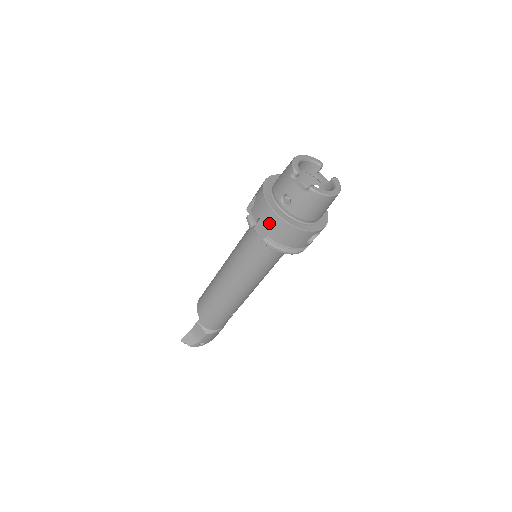
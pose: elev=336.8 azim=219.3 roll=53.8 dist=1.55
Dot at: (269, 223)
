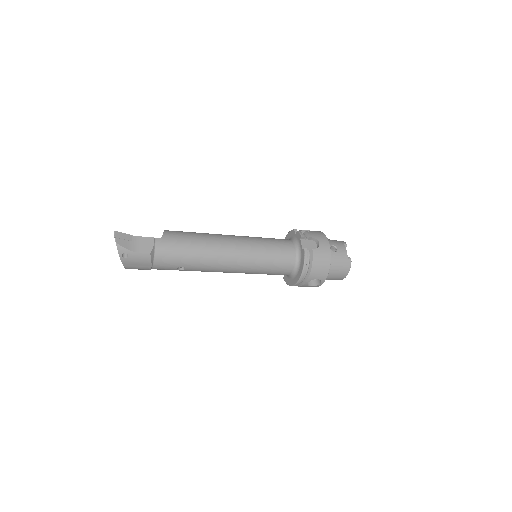
Dot at: (321, 246)
